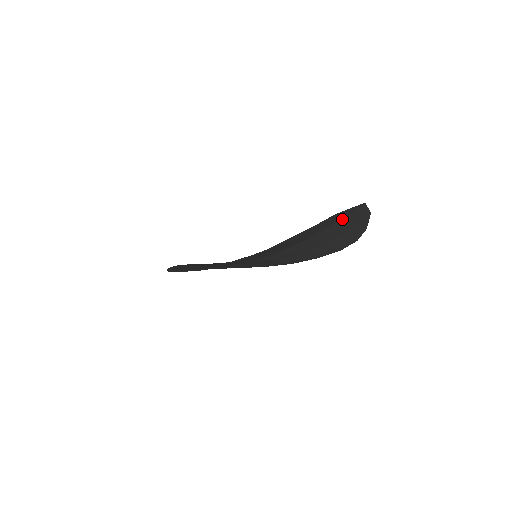
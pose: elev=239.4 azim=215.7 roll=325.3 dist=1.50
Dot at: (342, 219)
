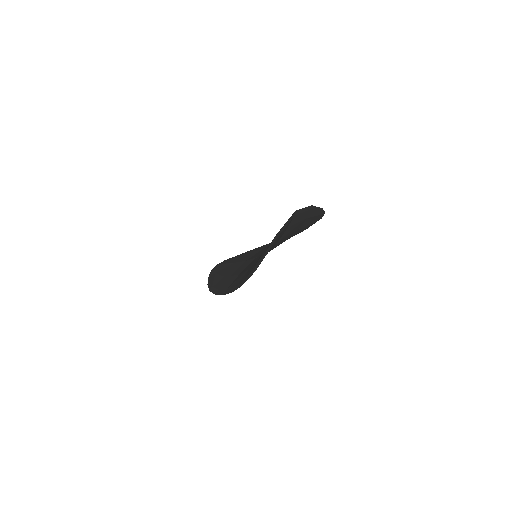
Dot at: (290, 224)
